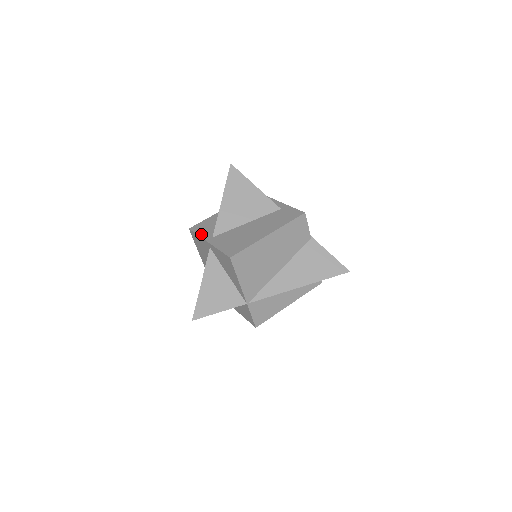
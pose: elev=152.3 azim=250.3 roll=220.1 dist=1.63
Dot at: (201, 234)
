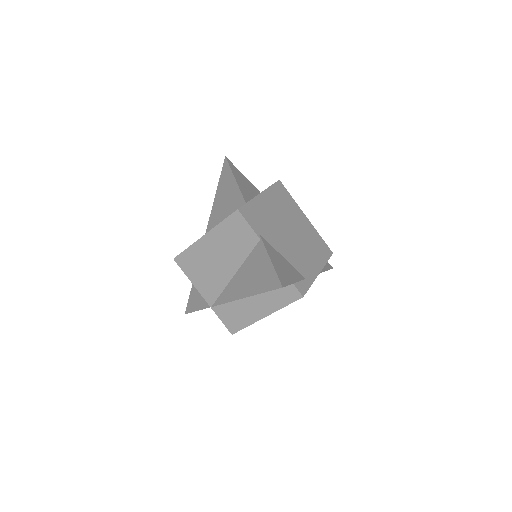
Dot at: occluded
